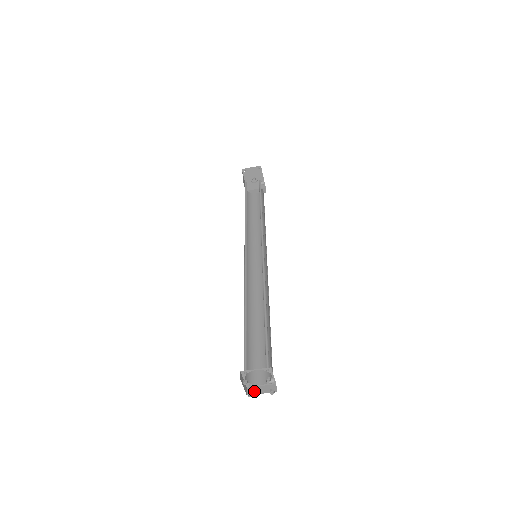
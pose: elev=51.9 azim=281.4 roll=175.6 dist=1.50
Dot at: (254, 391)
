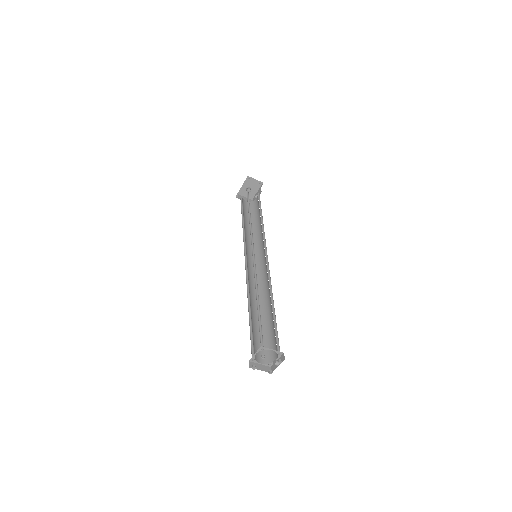
Dot at: (255, 366)
